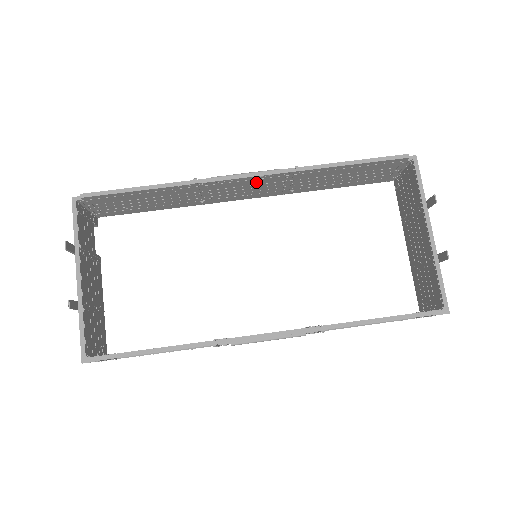
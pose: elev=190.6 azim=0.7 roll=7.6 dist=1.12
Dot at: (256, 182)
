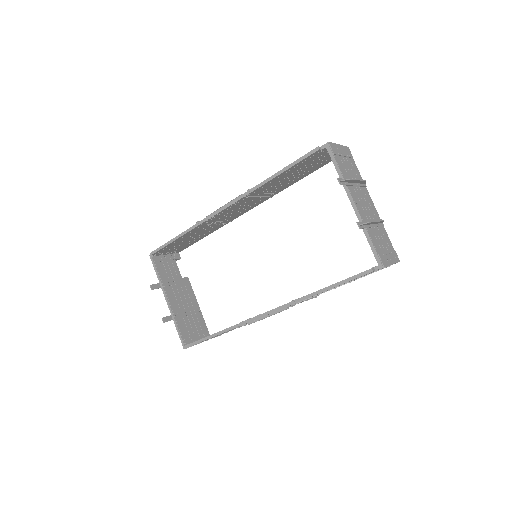
Dot at: (235, 207)
